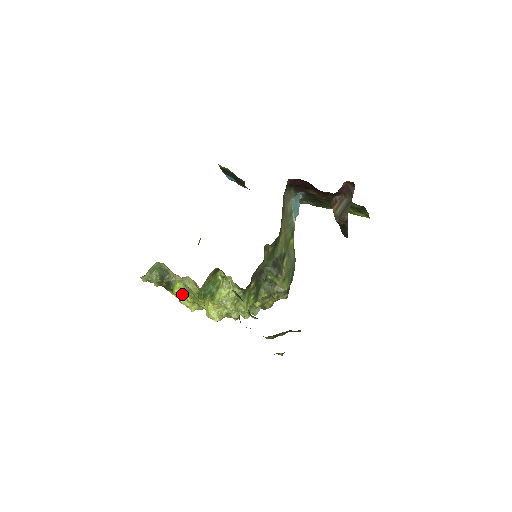
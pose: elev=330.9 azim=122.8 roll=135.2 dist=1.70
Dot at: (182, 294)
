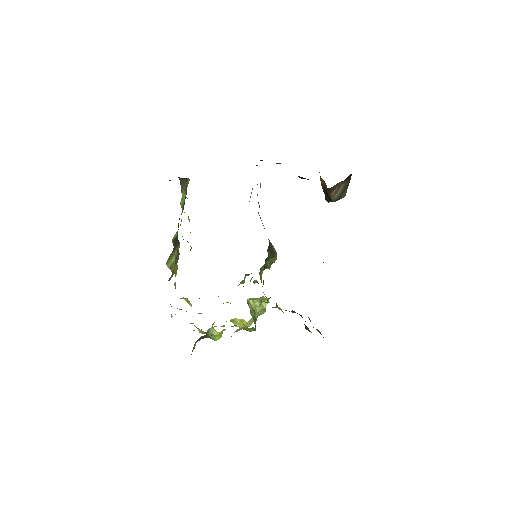
Dot at: occluded
